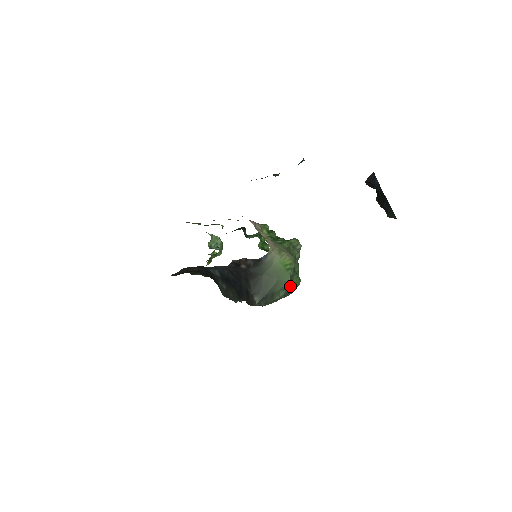
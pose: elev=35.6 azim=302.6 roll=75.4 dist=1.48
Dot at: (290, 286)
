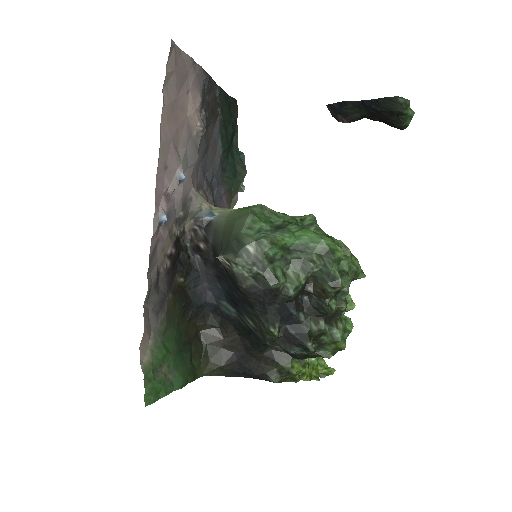
Dot at: (280, 232)
